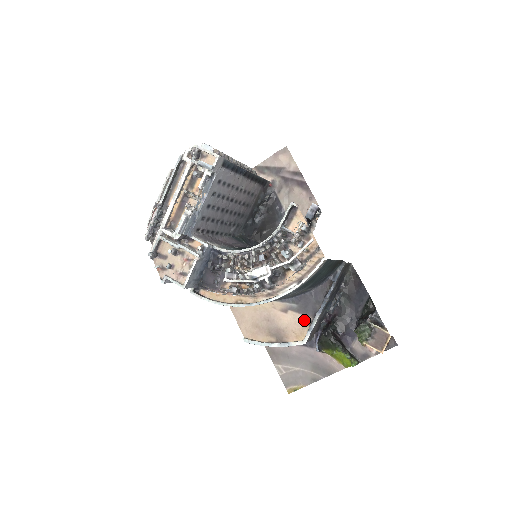
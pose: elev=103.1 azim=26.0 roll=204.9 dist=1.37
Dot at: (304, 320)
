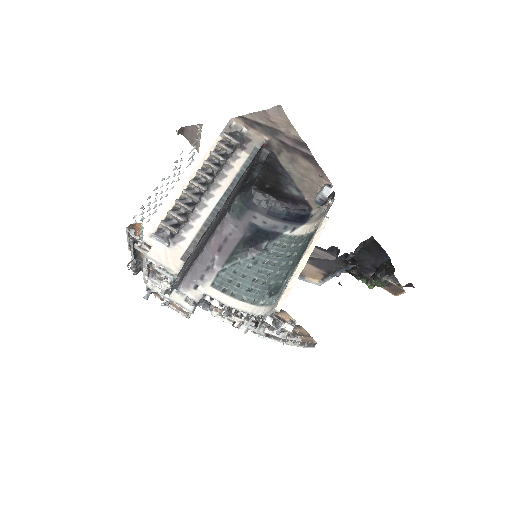
Dot at: (318, 271)
